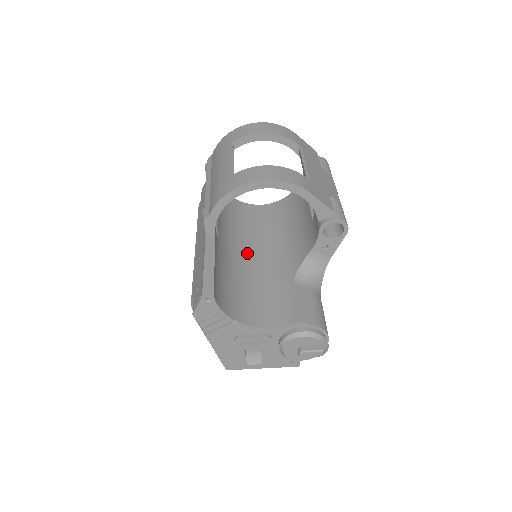
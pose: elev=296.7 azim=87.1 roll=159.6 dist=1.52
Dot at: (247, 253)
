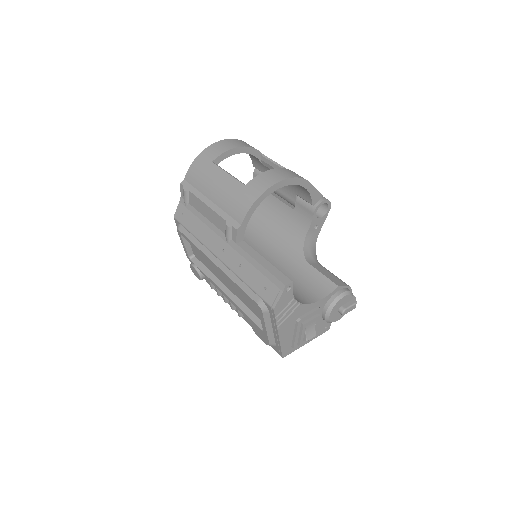
Dot at: occluded
